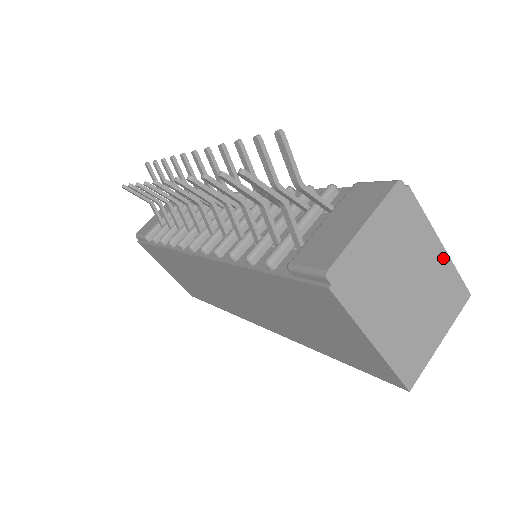
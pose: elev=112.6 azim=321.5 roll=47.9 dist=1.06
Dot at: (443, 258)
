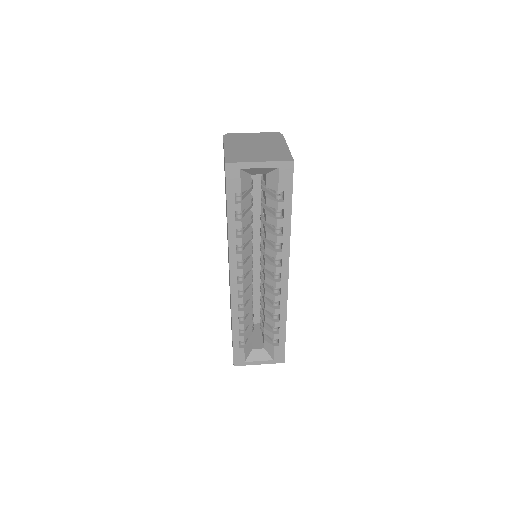
Dot at: (285, 148)
